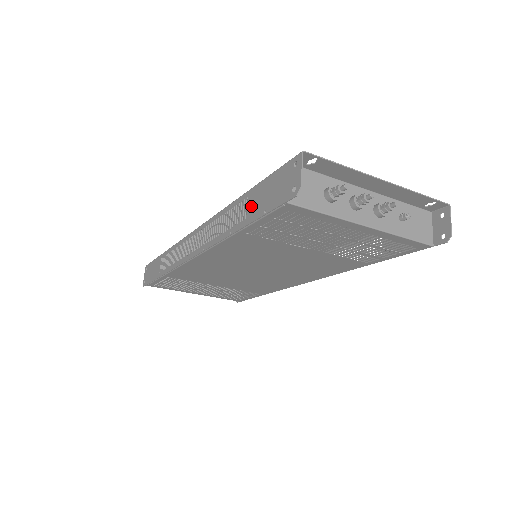
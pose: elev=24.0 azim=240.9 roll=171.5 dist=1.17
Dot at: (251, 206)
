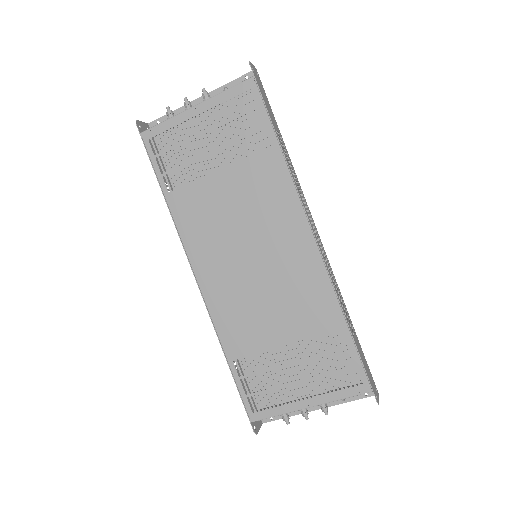
Dot at: occluded
